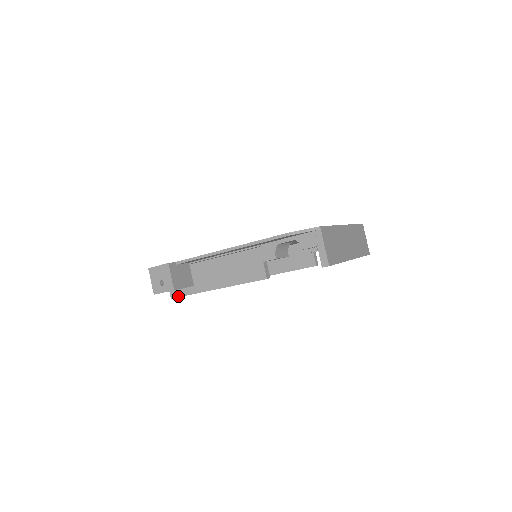
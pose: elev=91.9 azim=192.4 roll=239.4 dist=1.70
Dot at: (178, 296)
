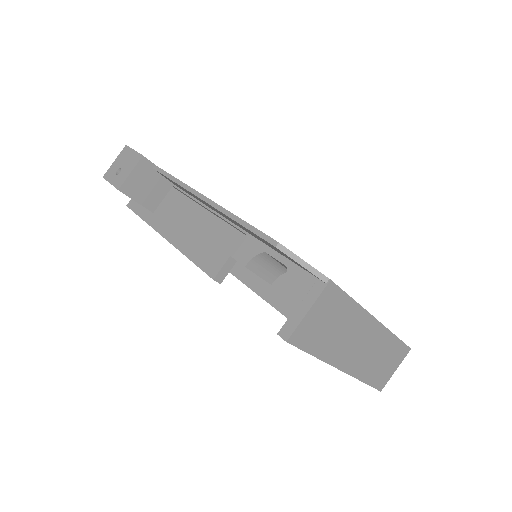
Dot at: (133, 209)
